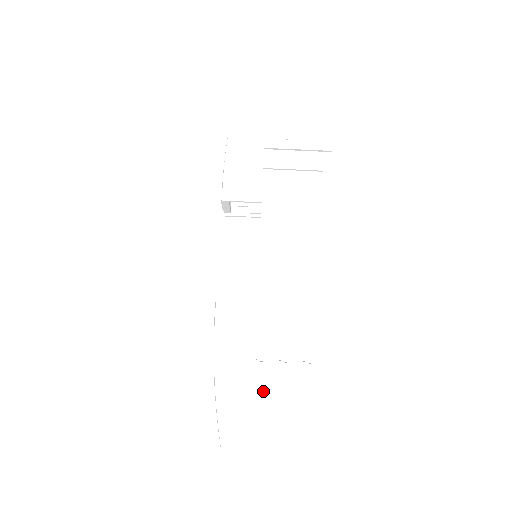
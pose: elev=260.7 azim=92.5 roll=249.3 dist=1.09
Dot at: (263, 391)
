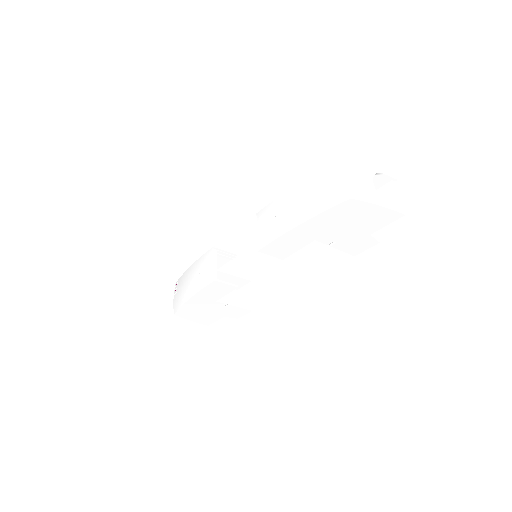
Dot at: (211, 308)
